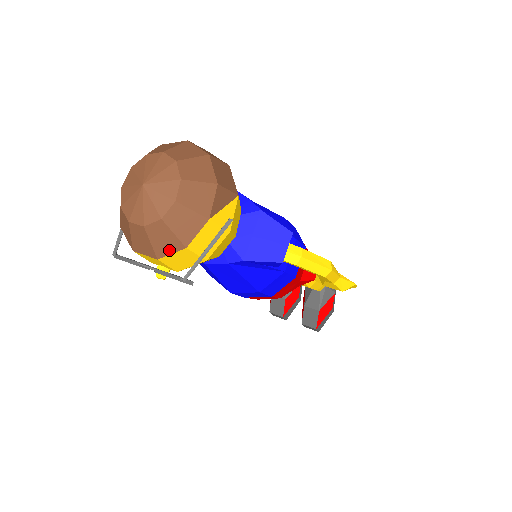
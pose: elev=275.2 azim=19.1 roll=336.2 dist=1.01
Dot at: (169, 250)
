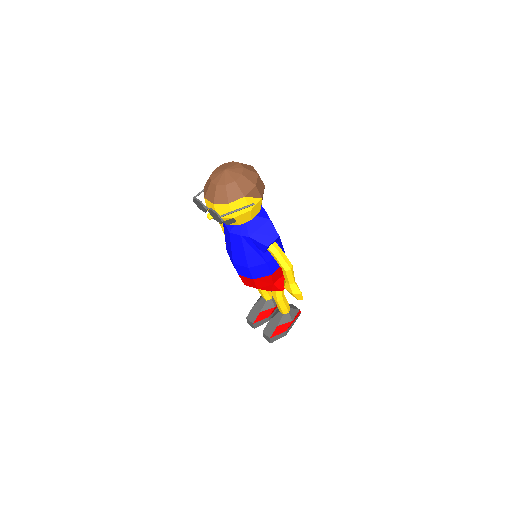
Dot at: (221, 201)
